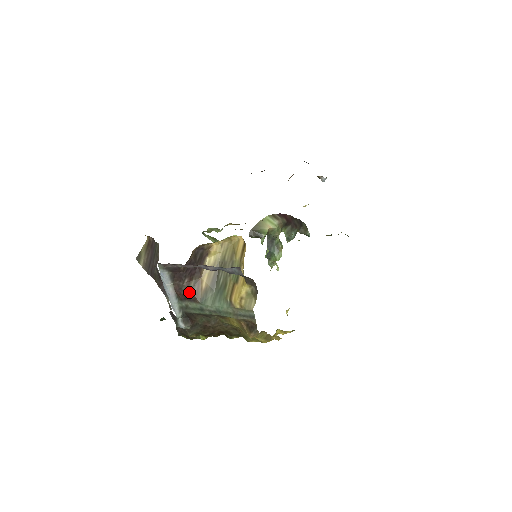
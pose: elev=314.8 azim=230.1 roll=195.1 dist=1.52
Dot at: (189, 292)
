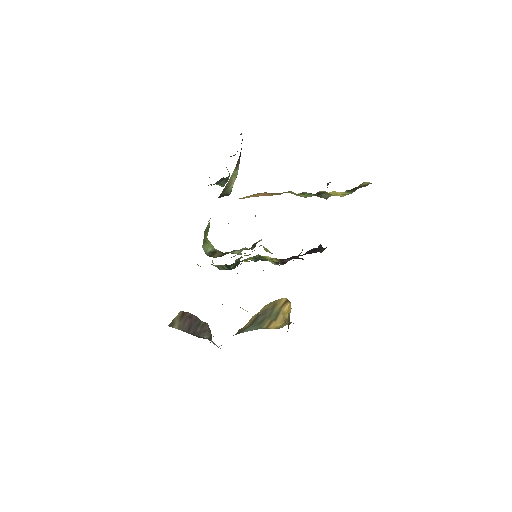
Dot at: occluded
